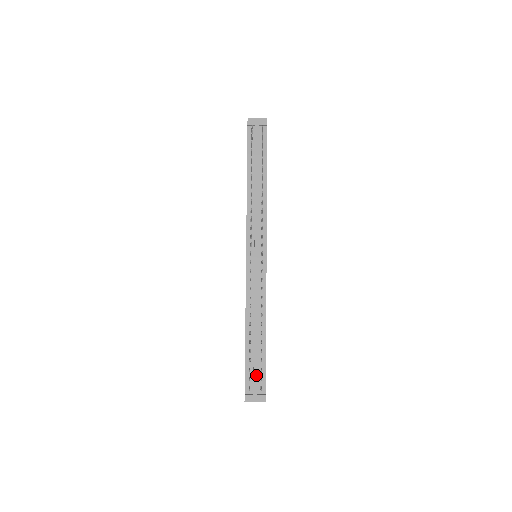
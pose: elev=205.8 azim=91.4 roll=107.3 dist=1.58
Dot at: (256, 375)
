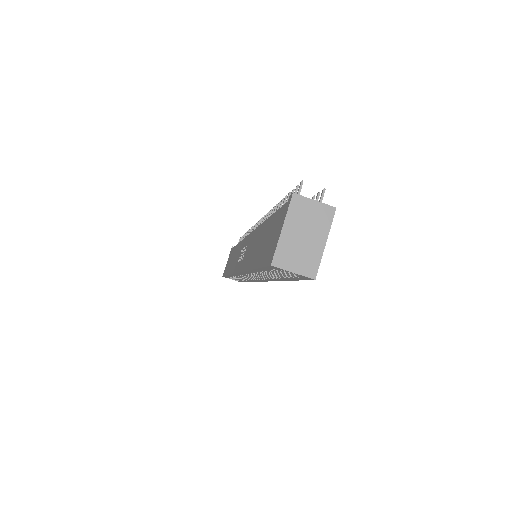
Dot at: occluded
